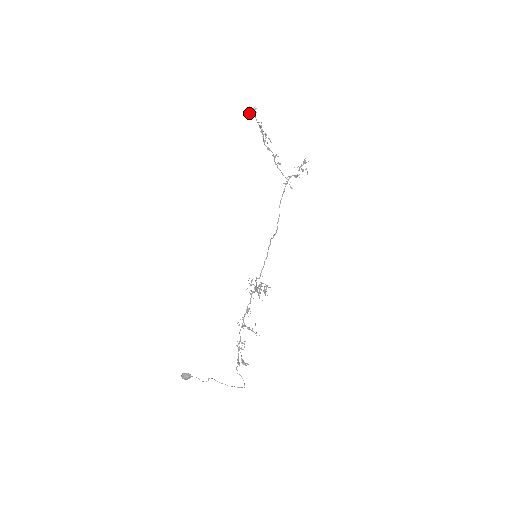
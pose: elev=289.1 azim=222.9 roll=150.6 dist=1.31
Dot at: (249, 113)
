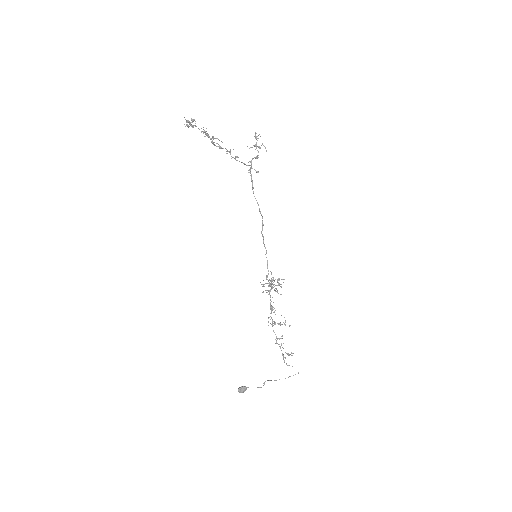
Dot at: (188, 126)
